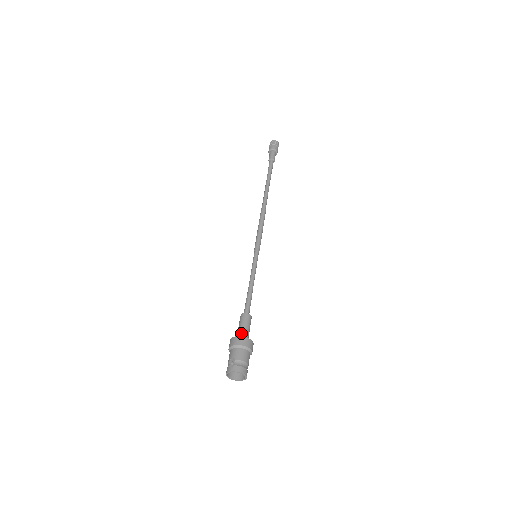
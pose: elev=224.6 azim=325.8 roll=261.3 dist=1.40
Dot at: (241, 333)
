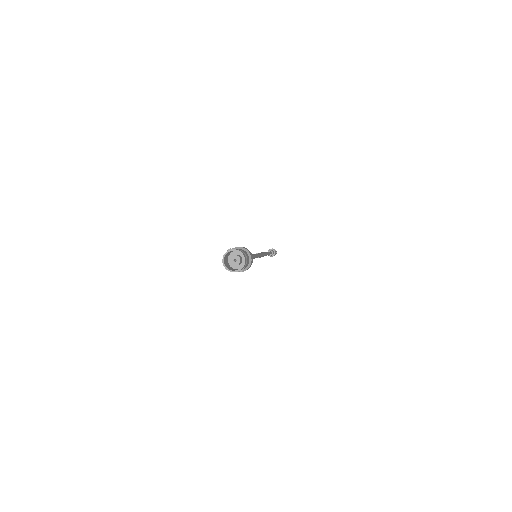
Dot at: occluded
